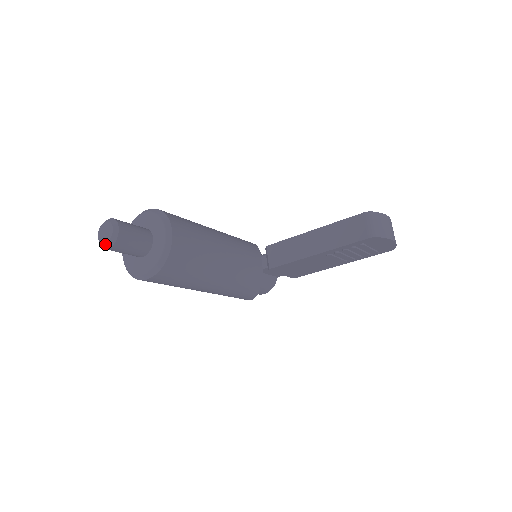
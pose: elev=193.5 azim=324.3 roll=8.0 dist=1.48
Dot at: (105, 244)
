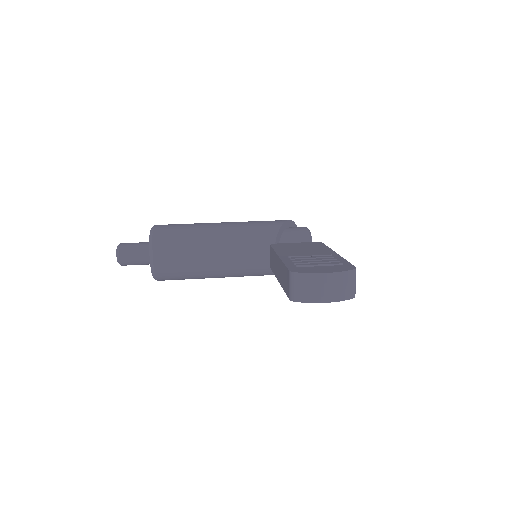
Dot at: occluded
